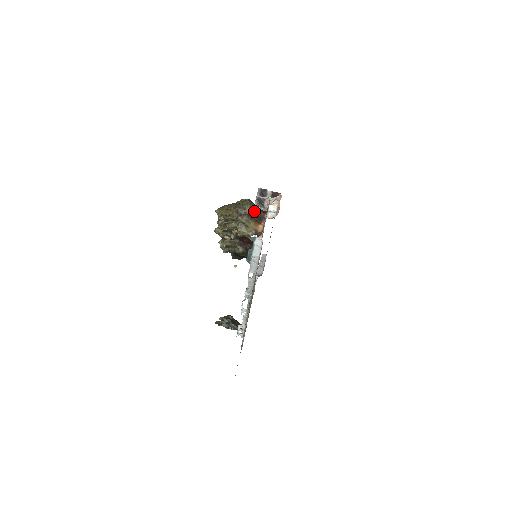
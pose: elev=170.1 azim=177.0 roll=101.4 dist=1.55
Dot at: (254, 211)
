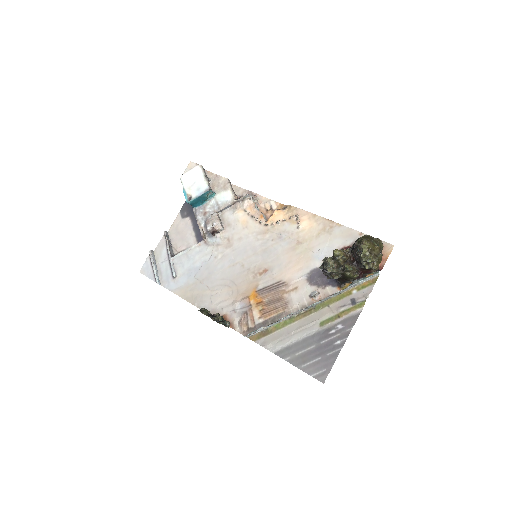
Dot at: occluded
